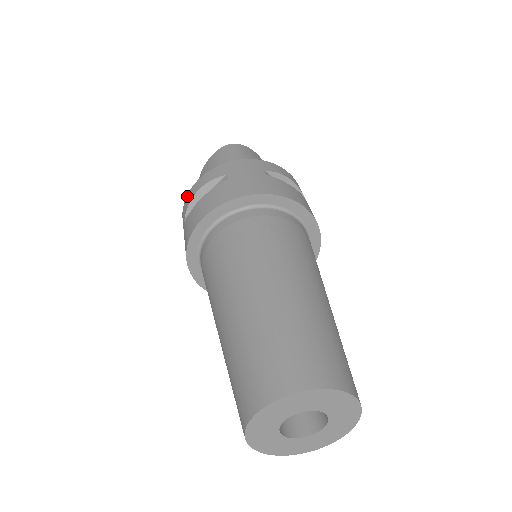
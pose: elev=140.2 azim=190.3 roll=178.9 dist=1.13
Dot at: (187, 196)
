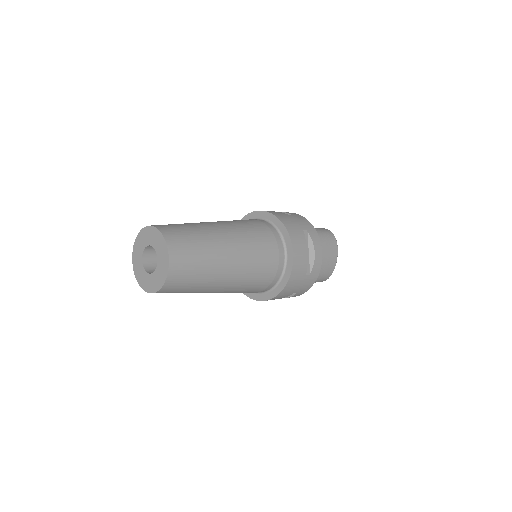
Dot at: occluded
